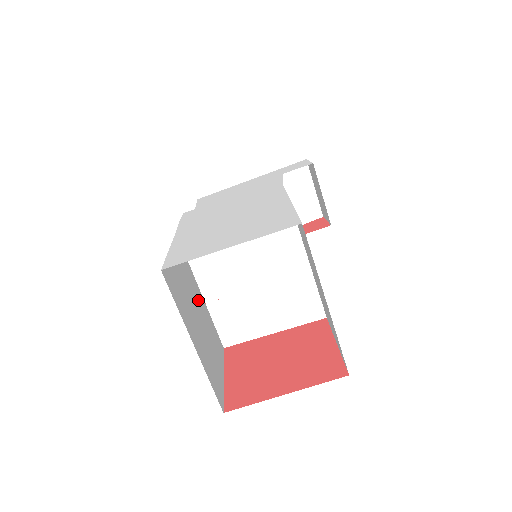
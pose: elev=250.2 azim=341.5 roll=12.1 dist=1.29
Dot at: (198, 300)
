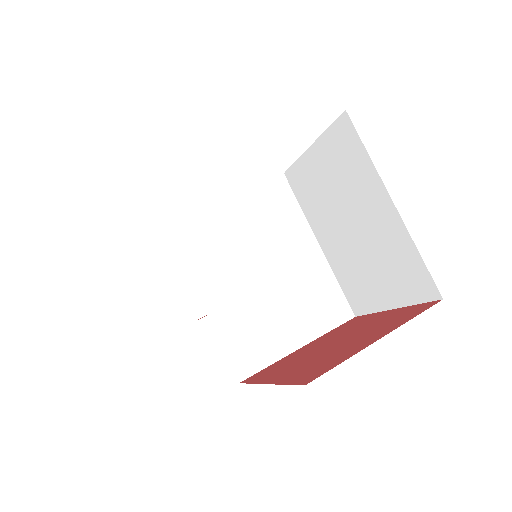
Dot at: occluded
